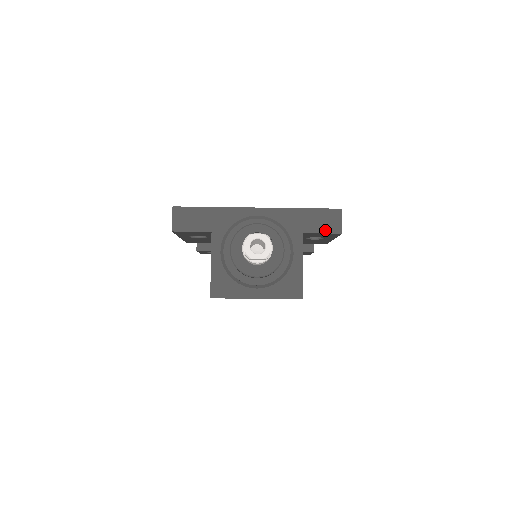
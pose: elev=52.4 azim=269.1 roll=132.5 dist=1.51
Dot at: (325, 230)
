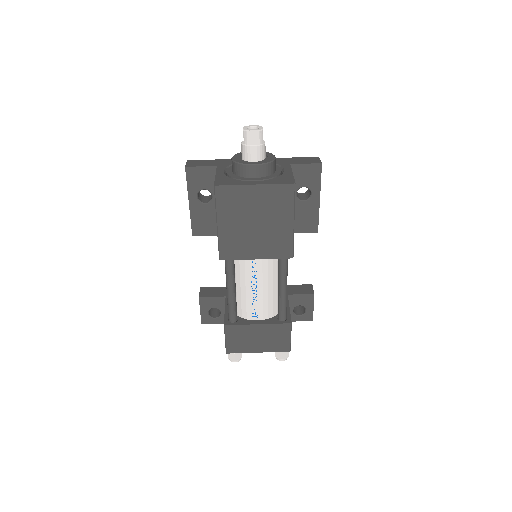
Dot at: (308, 163)
